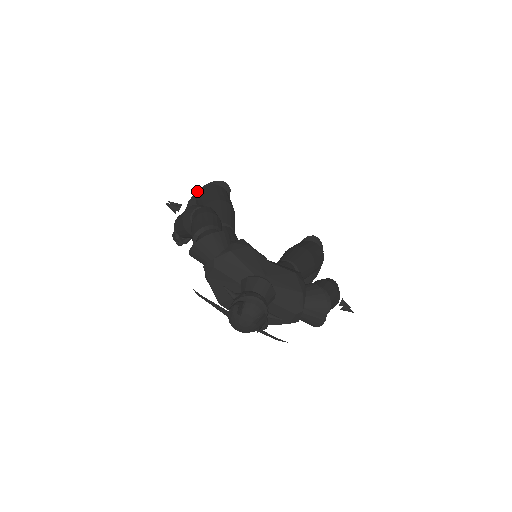
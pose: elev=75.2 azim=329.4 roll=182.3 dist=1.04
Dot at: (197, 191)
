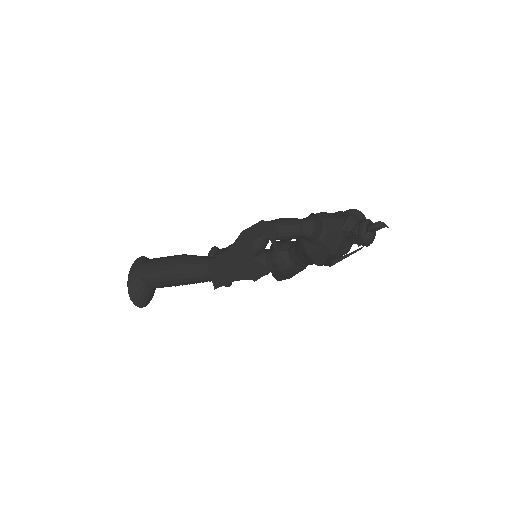
Dot at: (129, 280)
